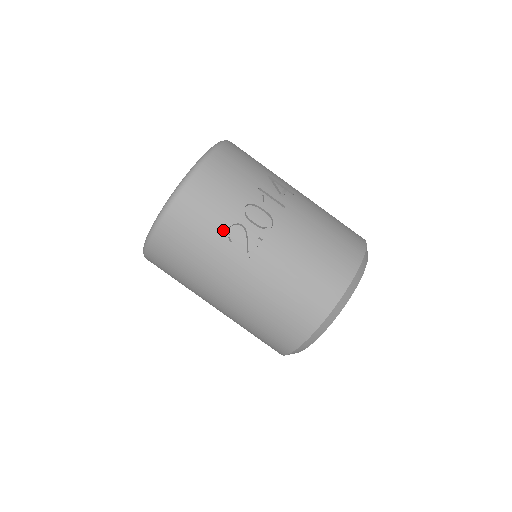
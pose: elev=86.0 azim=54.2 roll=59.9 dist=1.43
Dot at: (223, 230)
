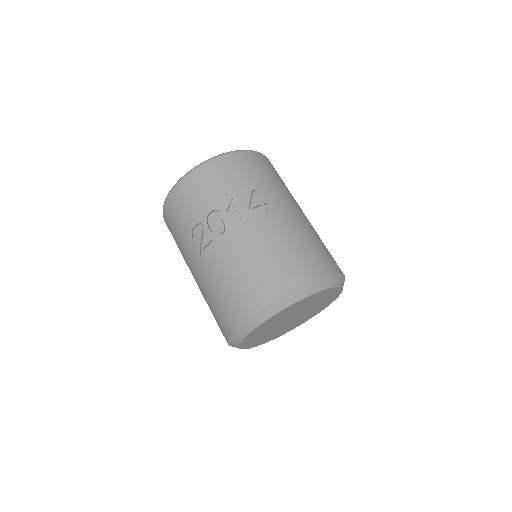
Dot at: (192, 225)
